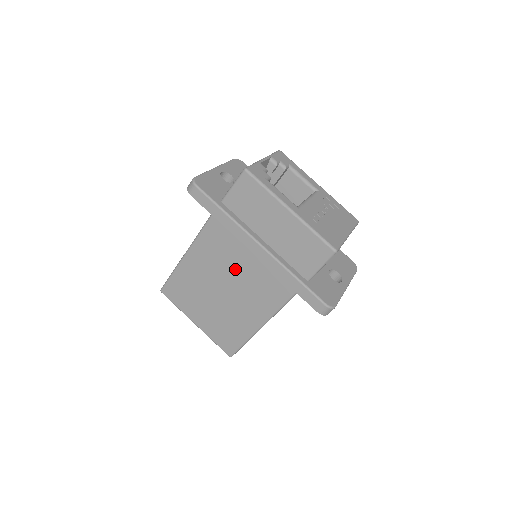
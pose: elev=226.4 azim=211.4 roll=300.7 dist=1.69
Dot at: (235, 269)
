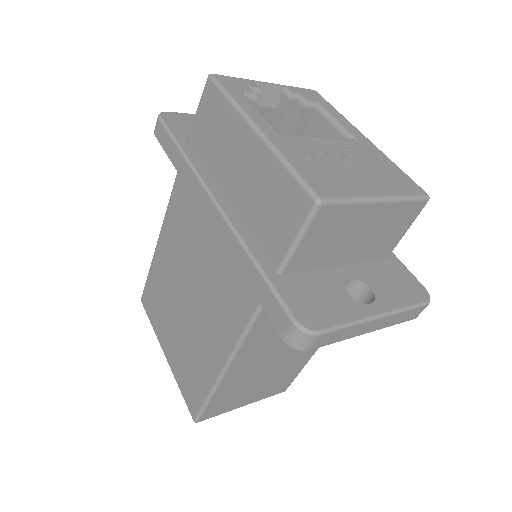
Dot at: (198, 257)
